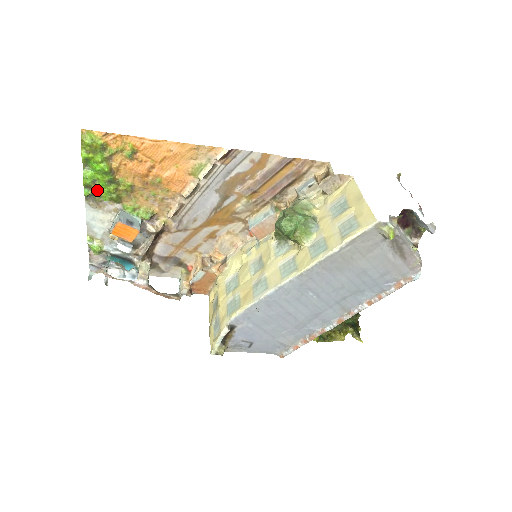
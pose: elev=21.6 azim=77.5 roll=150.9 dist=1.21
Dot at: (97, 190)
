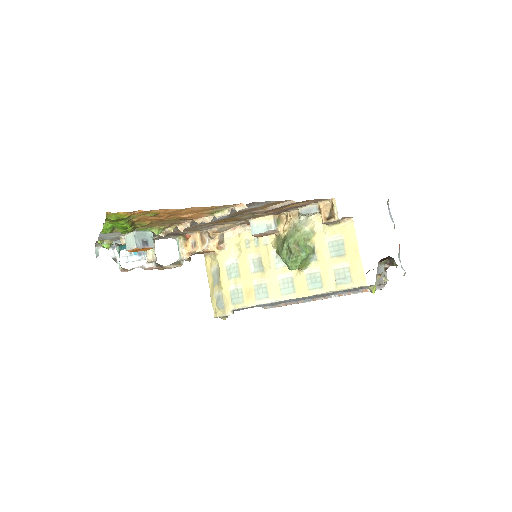
Dot at: (115, 230)
